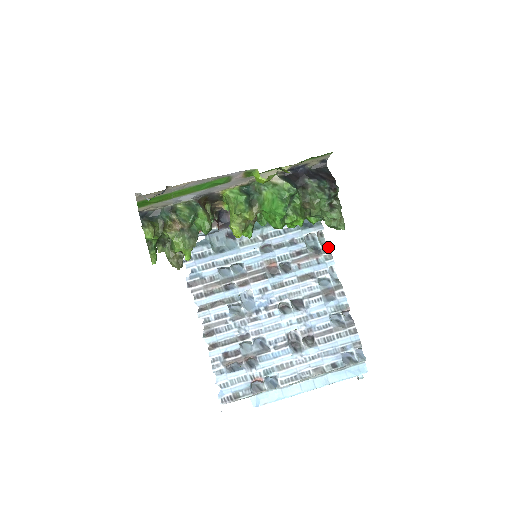
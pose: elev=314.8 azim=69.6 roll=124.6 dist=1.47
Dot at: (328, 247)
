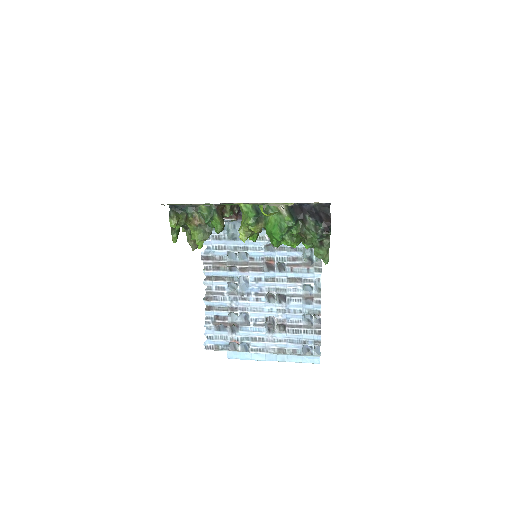
Dot at: (320, 262)
